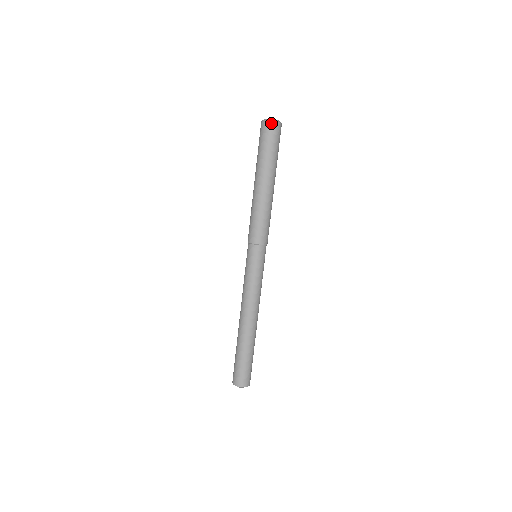
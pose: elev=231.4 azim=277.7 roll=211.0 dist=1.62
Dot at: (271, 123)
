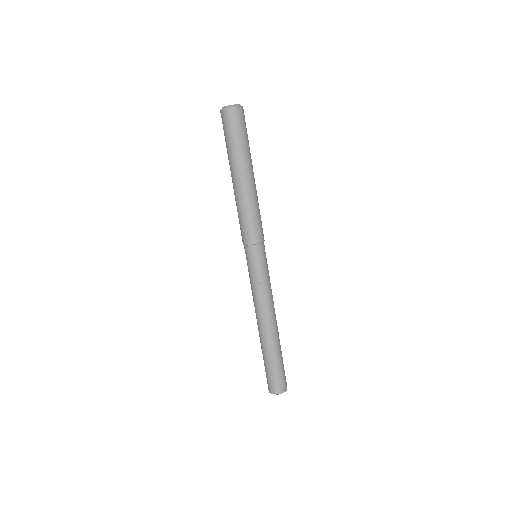
Dot at: (224, 111)
